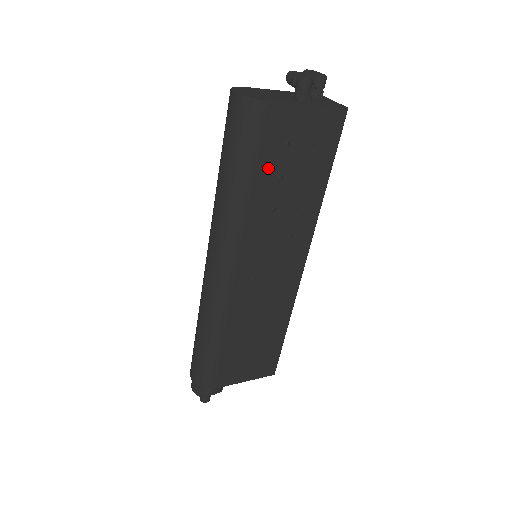
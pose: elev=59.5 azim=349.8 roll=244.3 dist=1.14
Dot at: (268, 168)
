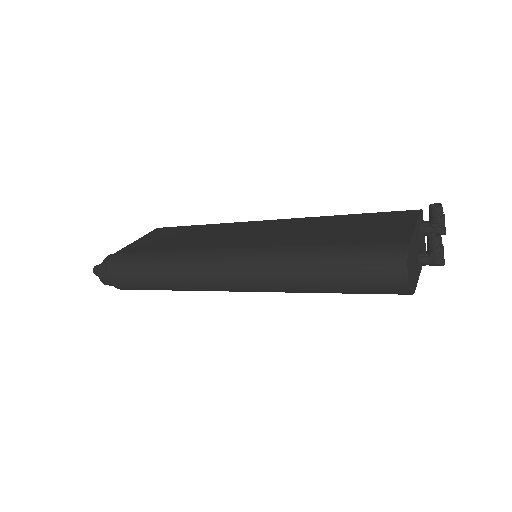
Dot at: occluded
